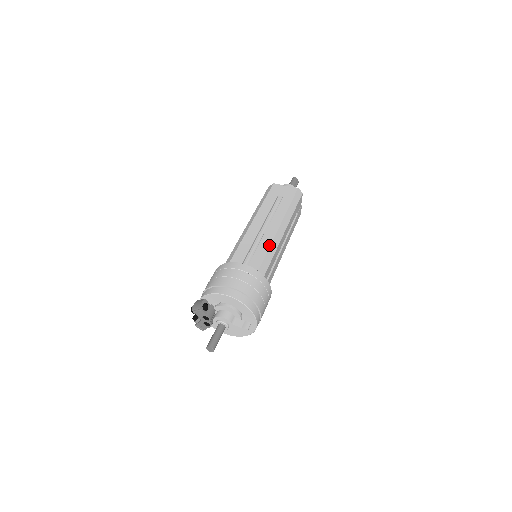
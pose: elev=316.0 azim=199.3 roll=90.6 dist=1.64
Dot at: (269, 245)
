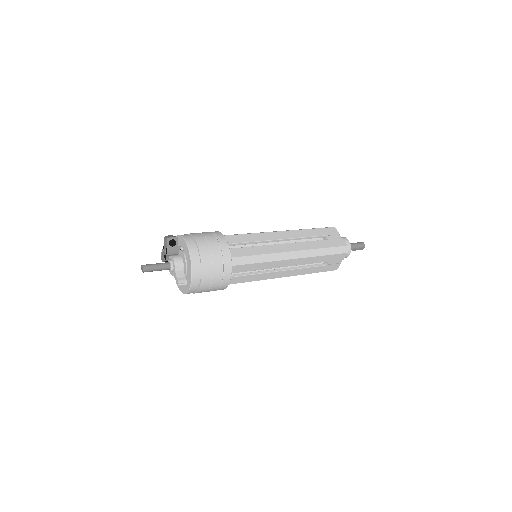
Dot at: (266, 253)
